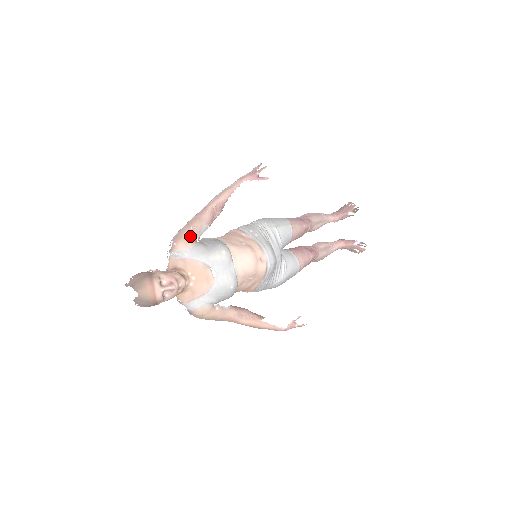
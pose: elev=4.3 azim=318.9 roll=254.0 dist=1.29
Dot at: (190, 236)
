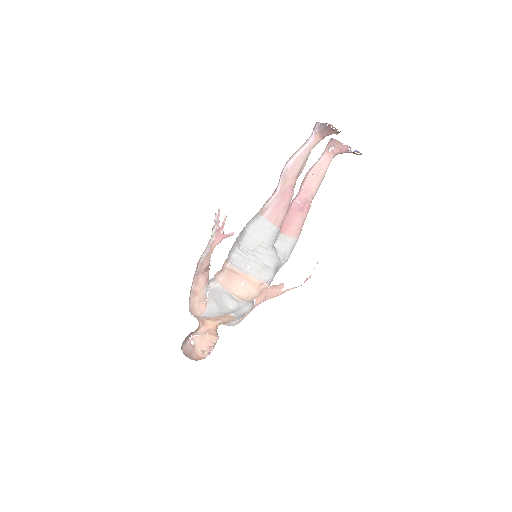
Dot at: (200, 305)
